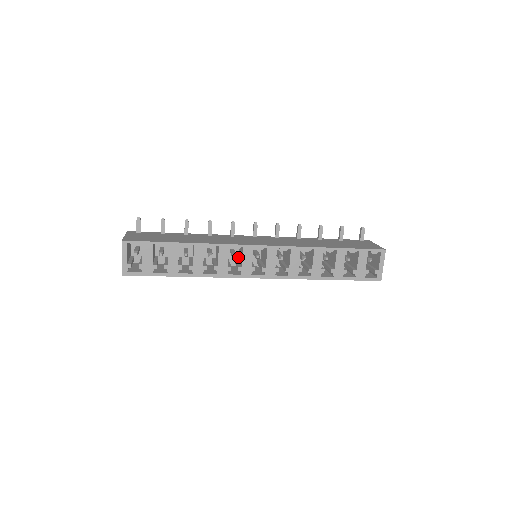
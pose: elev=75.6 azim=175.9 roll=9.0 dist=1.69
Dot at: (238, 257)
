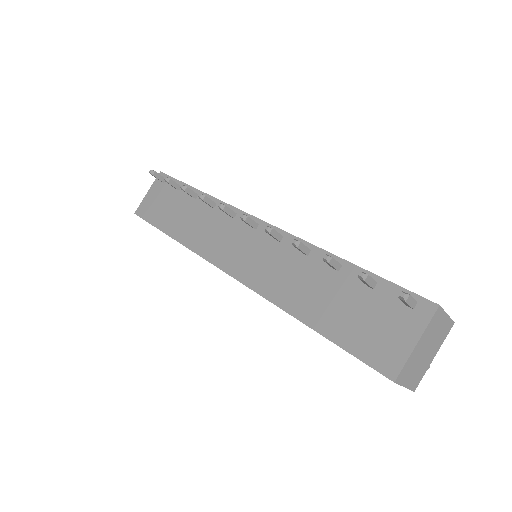
Dot at: occluded
